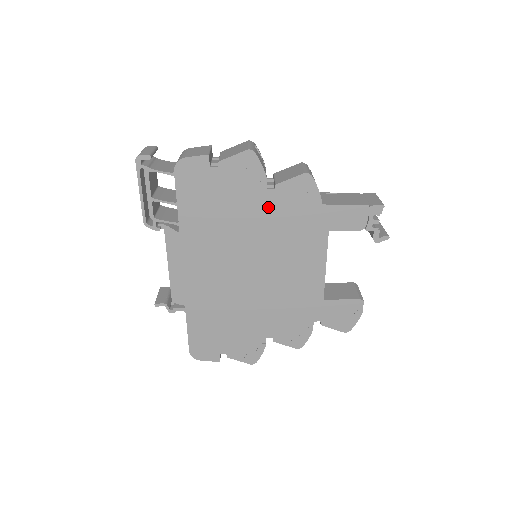
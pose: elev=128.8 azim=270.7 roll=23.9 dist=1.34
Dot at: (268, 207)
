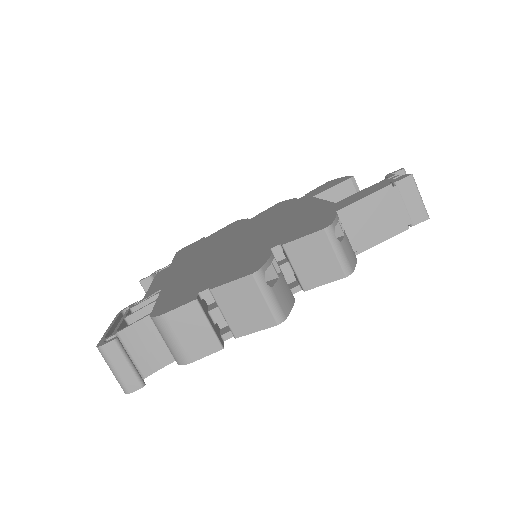
Dot at: occluded
